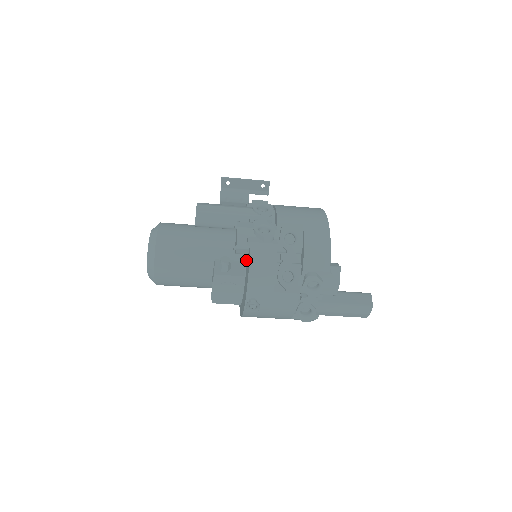
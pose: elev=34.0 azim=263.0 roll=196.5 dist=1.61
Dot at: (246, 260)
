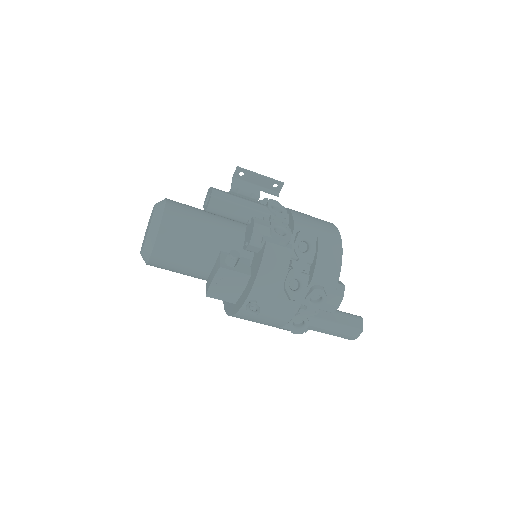
Dot at: (252, 259)
